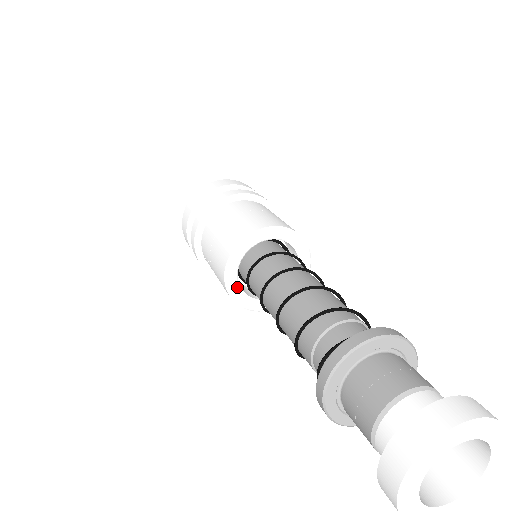
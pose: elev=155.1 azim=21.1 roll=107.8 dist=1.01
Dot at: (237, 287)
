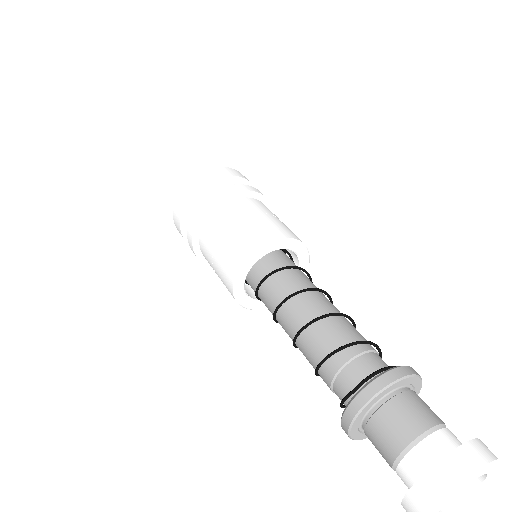
Dot at: (254, 302)
